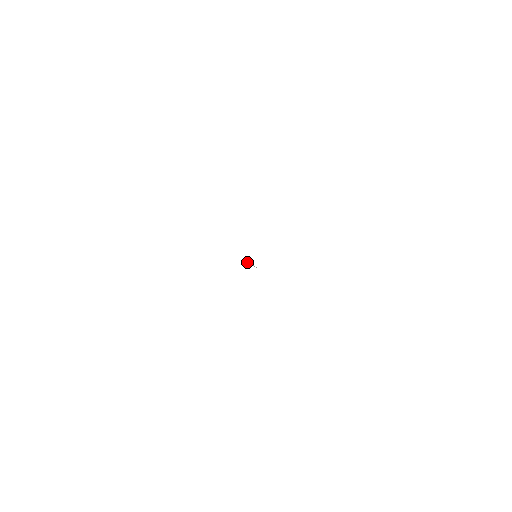
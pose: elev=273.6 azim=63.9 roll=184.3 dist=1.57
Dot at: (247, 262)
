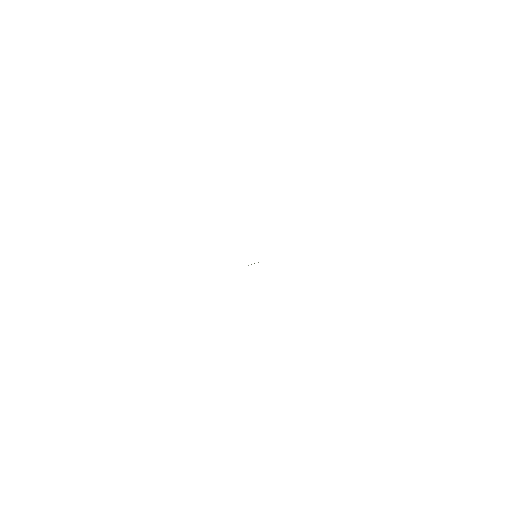
Dot at: occluded
